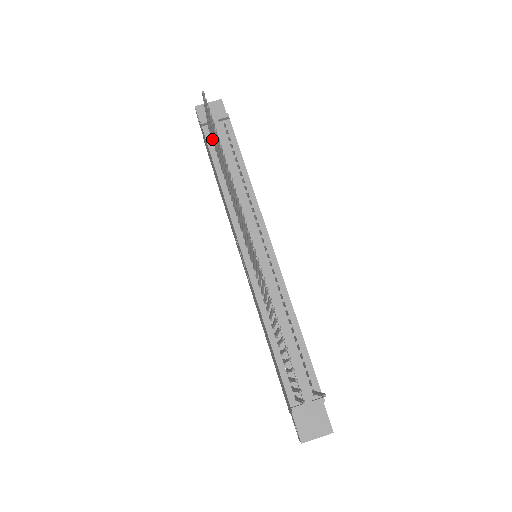
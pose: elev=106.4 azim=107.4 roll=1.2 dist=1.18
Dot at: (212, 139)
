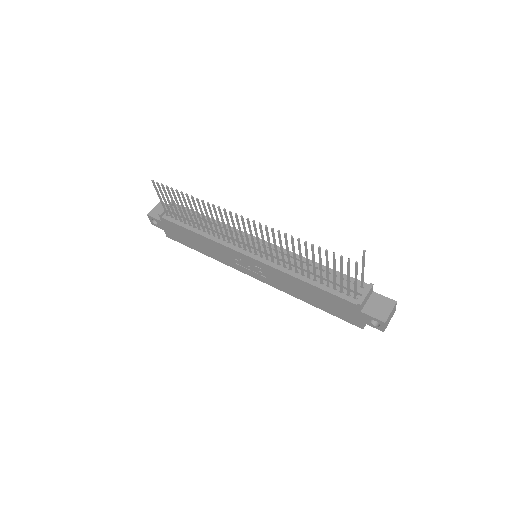
Dot at: (174, 215)
